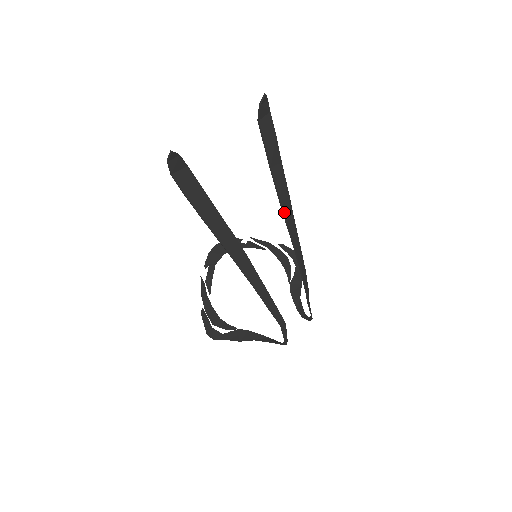
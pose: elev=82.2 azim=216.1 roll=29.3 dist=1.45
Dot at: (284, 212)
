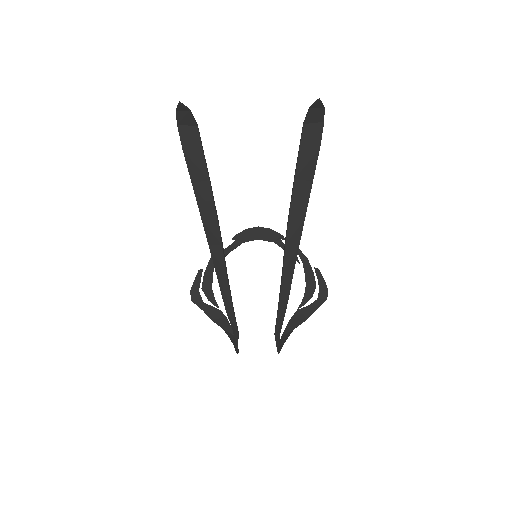
Dot at: (288, 231)
